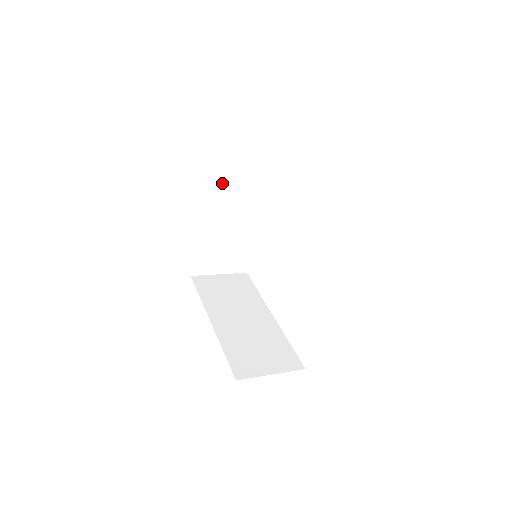
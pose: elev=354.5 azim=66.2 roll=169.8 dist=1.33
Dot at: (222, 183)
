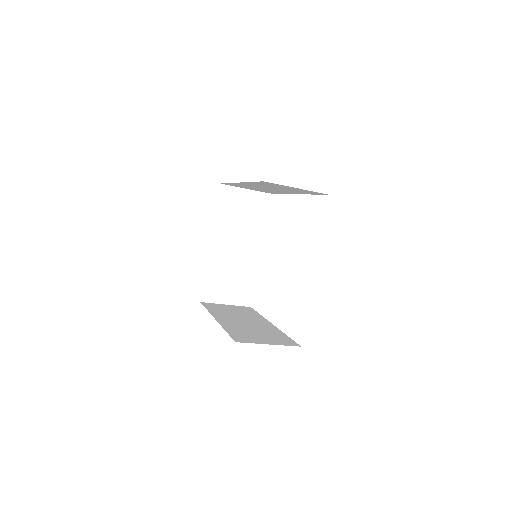
Dot at: (230, 215)
